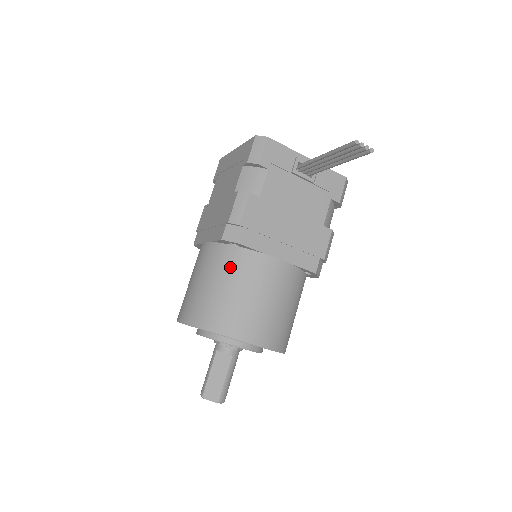
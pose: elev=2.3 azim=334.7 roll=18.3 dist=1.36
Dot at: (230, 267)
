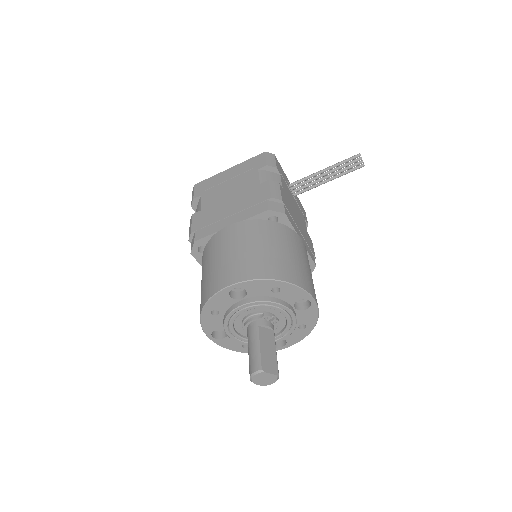
Dot at: (276, 235)
